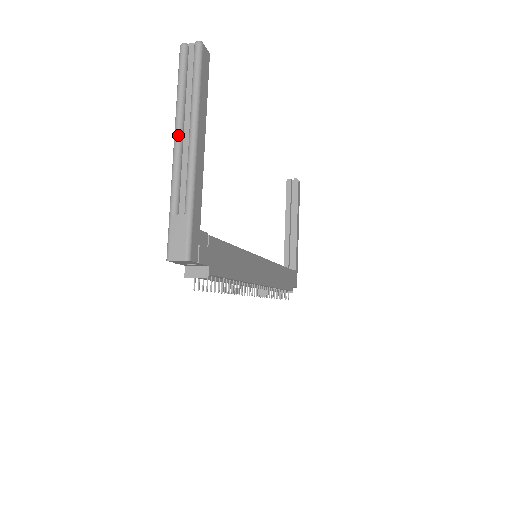
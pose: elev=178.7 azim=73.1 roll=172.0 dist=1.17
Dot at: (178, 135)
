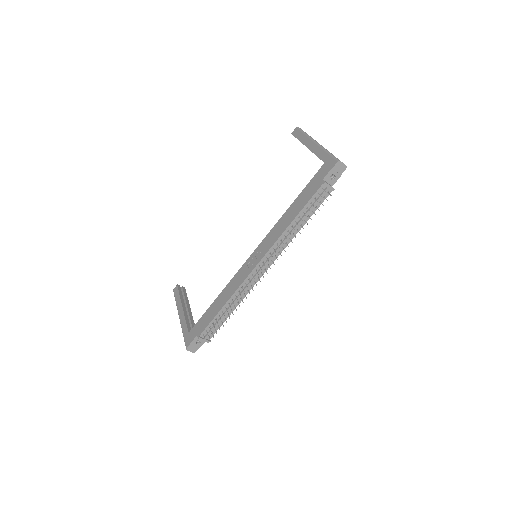
Dot at: occluded
